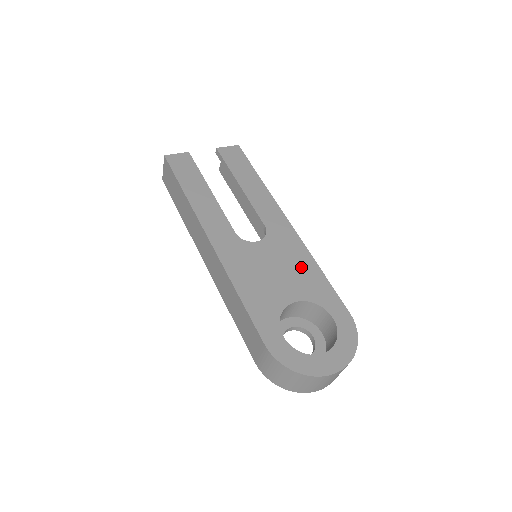
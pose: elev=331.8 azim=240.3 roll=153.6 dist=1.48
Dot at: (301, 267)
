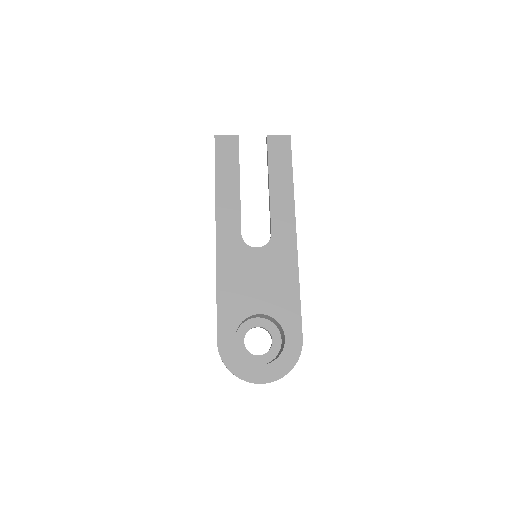
Dot at: (283, 284)
